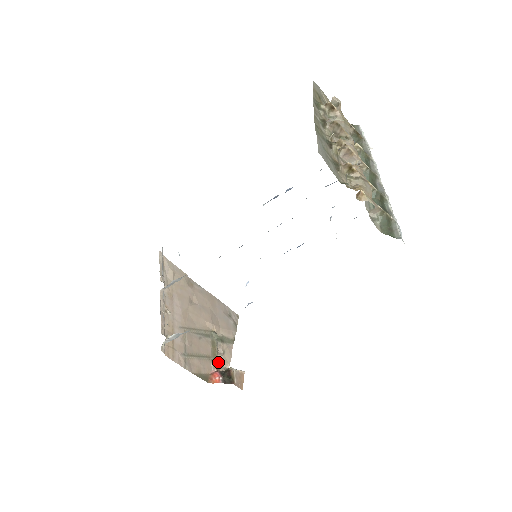
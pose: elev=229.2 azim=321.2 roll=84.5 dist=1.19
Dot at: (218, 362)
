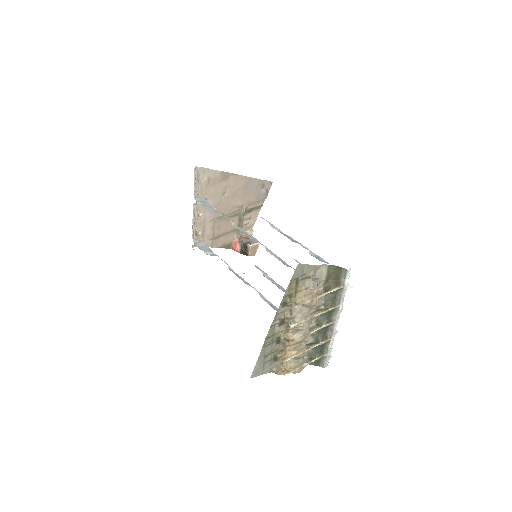
Dot at: (241, 234)
